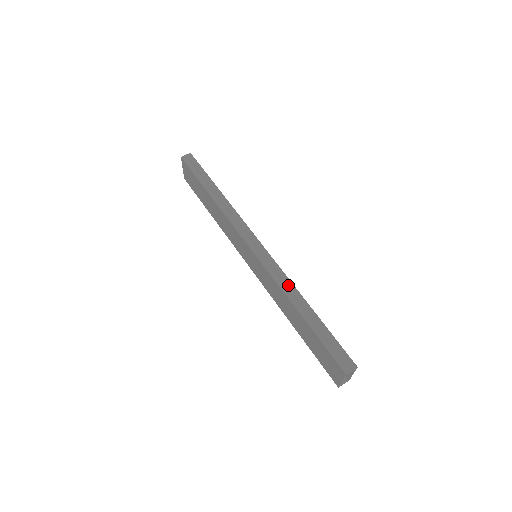
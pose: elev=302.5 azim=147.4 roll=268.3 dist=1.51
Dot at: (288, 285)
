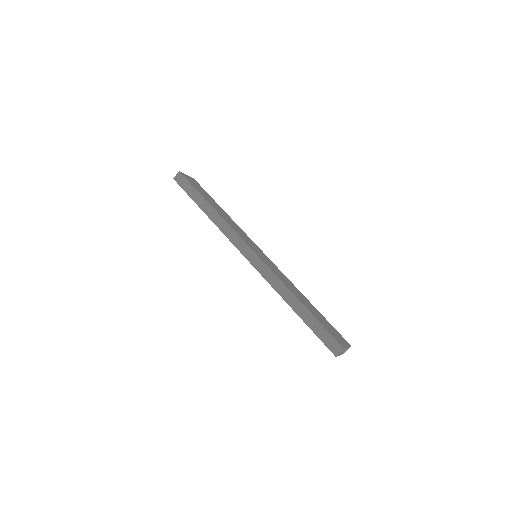
Dot at: (280, 286)
